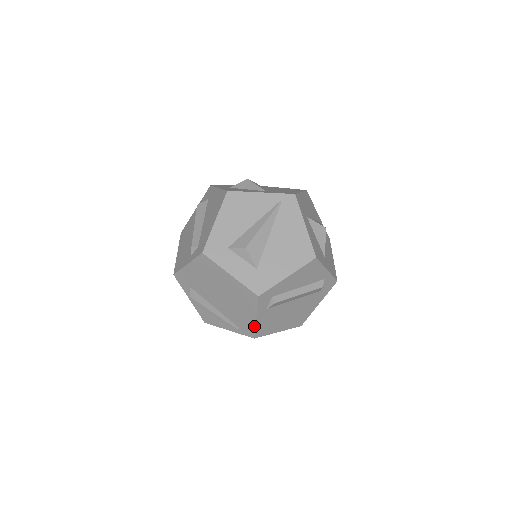
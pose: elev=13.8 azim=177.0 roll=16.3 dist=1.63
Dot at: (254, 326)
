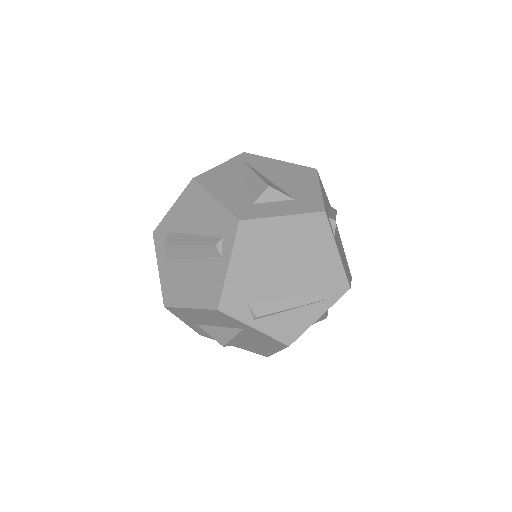
Dot at: (341, 267)
